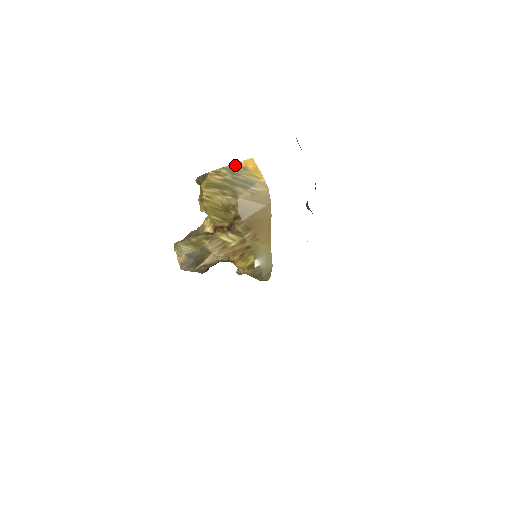
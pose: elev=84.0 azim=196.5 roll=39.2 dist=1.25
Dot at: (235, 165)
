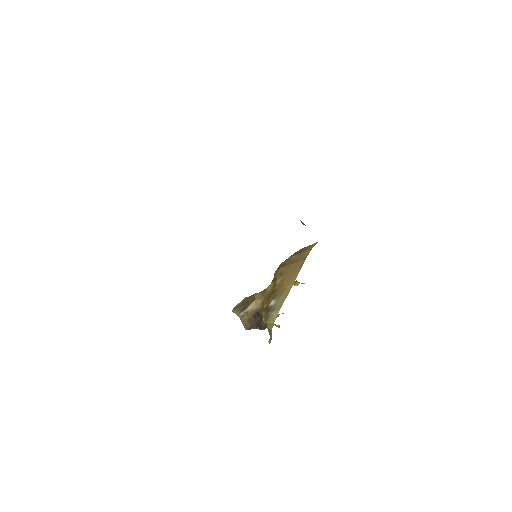
Dot at: occluded
